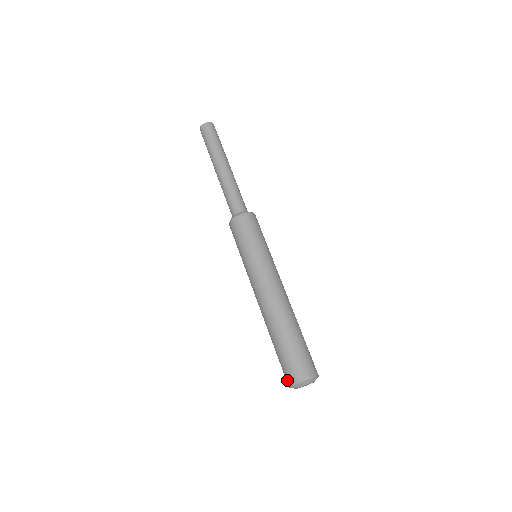
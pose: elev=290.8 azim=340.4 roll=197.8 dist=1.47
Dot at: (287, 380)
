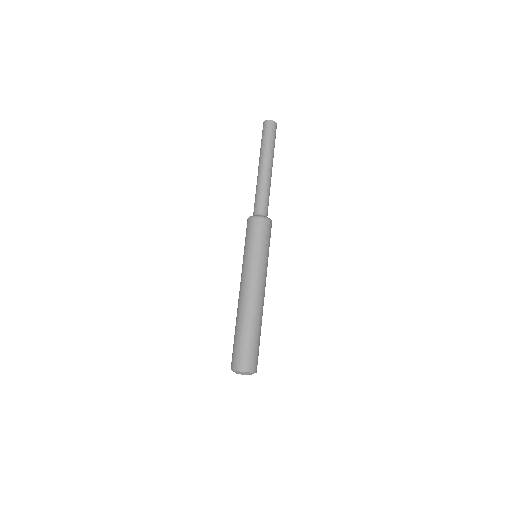
Dot at: (231, 364)
